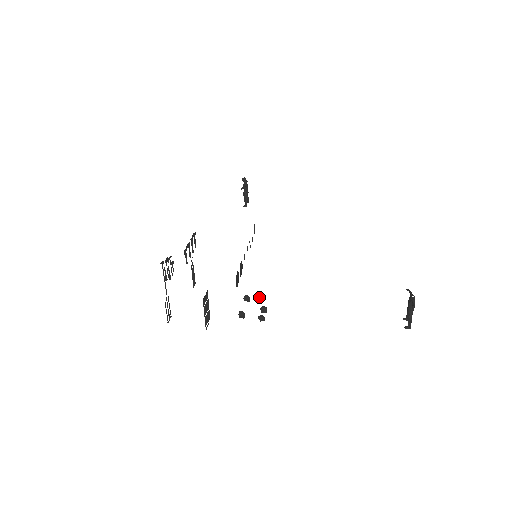
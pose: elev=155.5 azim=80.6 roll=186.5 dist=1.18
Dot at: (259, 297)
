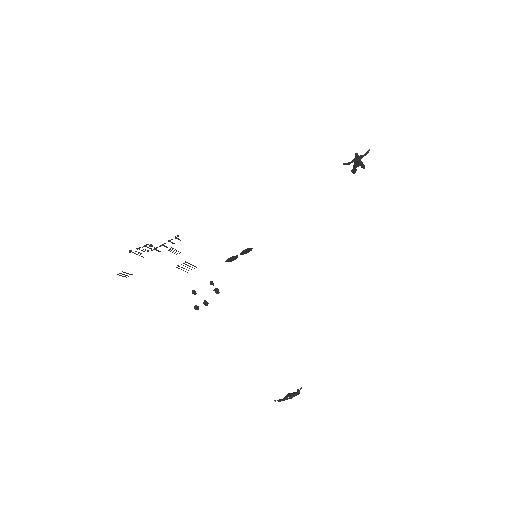
Dot at: (215, 291)
